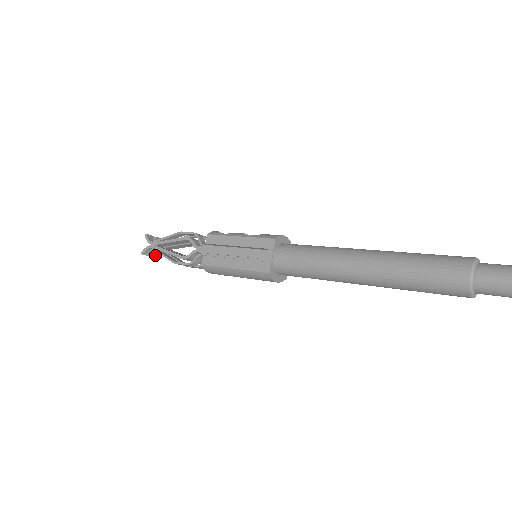
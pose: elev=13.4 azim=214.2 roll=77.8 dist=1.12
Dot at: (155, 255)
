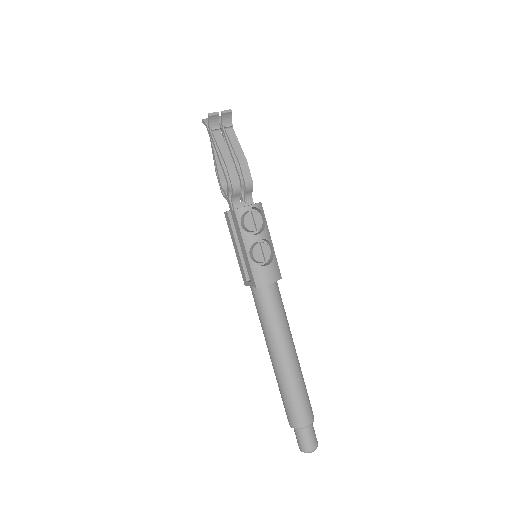
Dot at: (219, 120)
